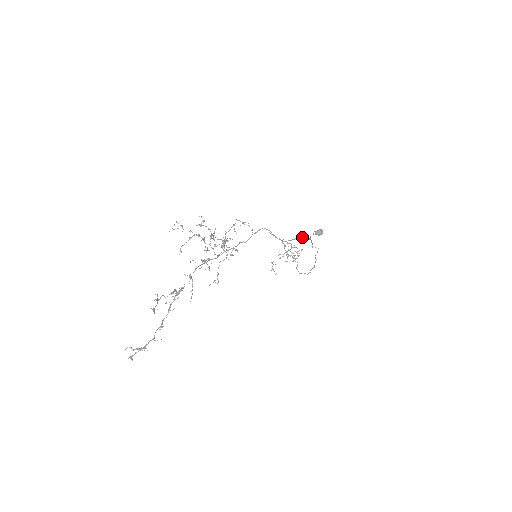
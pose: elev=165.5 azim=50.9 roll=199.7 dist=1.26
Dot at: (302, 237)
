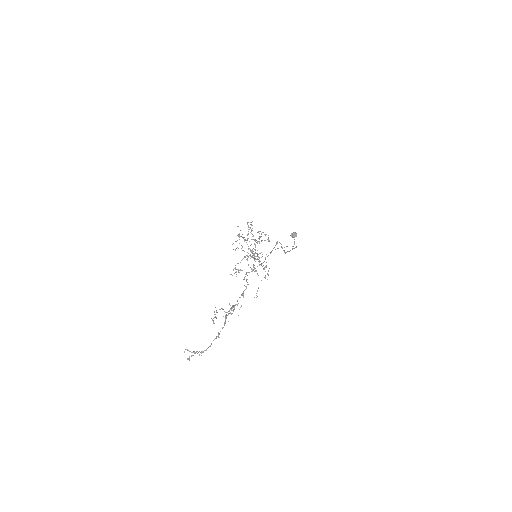
Dot at: occluded
